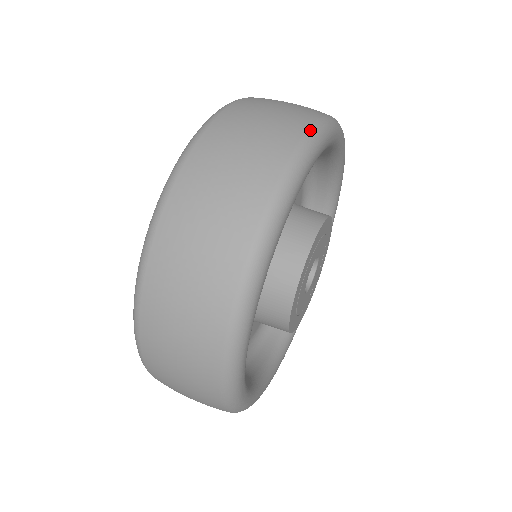
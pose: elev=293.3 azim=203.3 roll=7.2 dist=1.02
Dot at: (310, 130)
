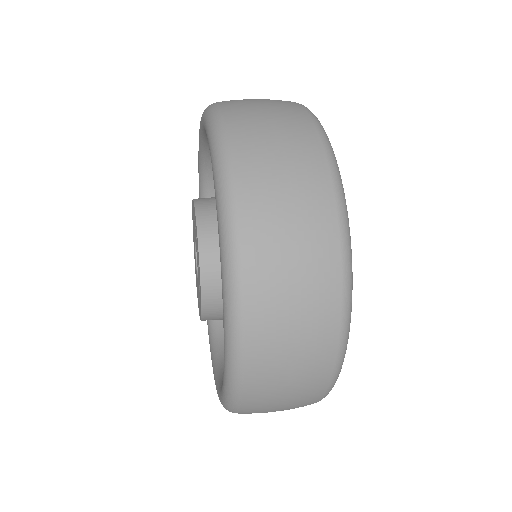
Dot at: (307, 109)
